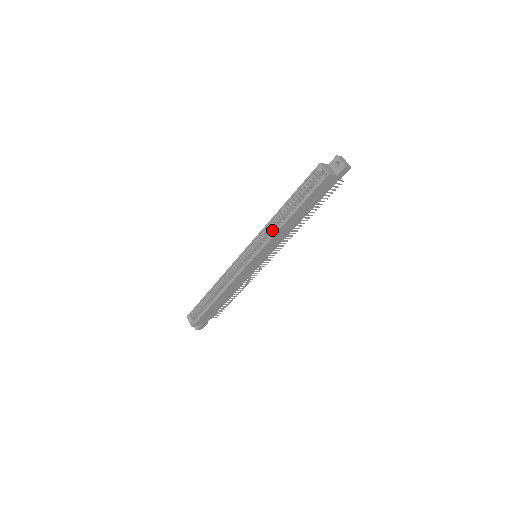
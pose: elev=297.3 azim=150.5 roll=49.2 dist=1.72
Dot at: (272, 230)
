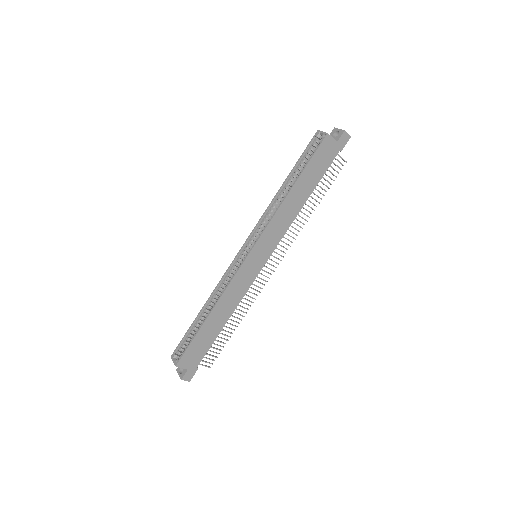
Dot at: occluded
